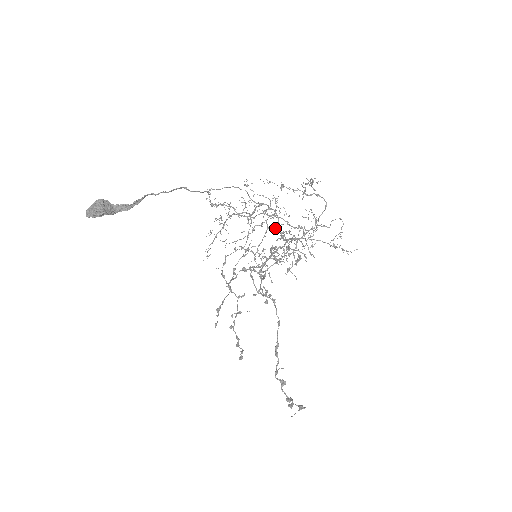
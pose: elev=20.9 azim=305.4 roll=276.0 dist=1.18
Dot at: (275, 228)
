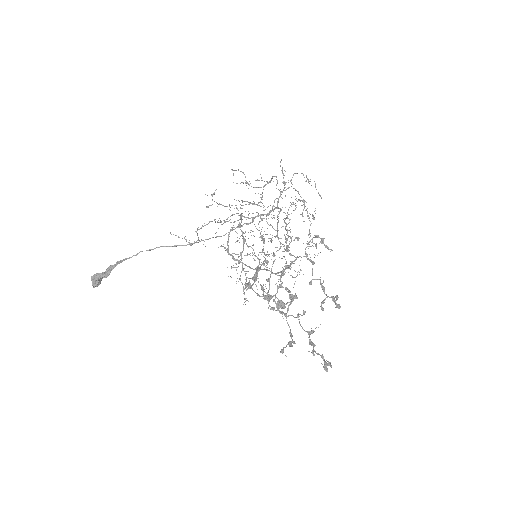
Dot at: occluded
